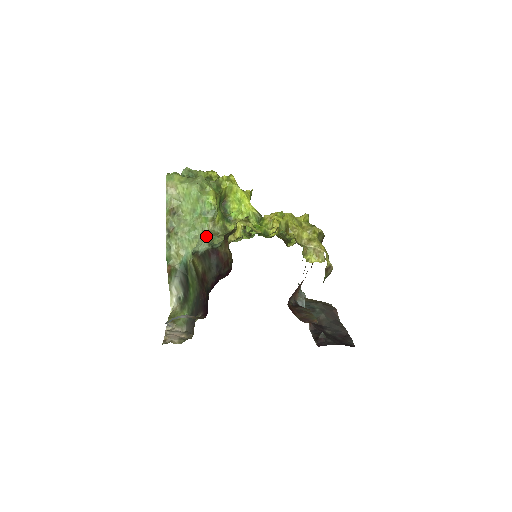
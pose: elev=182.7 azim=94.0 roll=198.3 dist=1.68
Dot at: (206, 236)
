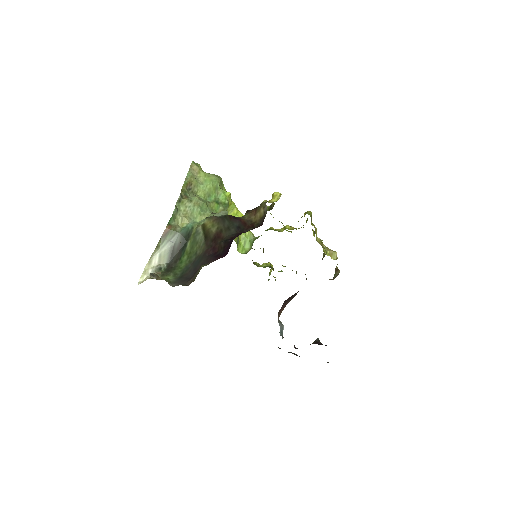
Dot at: occluded
